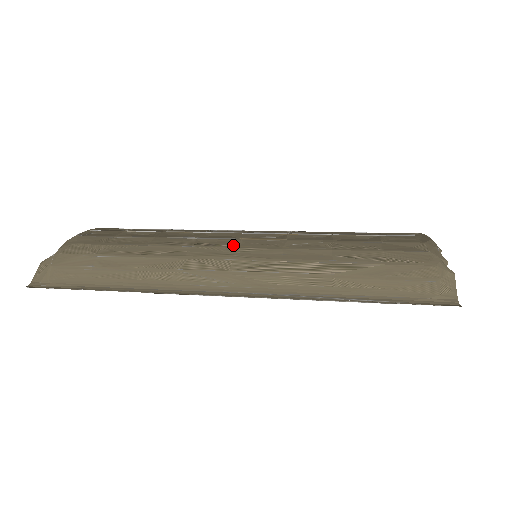
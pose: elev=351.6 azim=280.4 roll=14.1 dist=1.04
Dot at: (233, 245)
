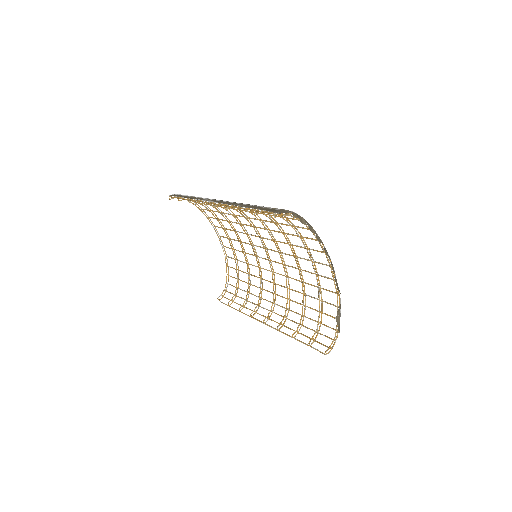
Dot at: occluded
